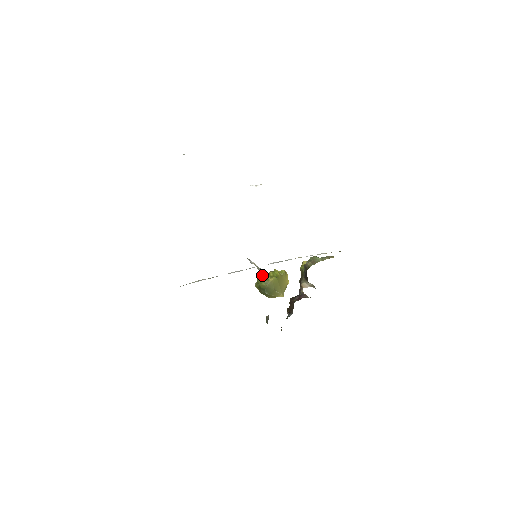
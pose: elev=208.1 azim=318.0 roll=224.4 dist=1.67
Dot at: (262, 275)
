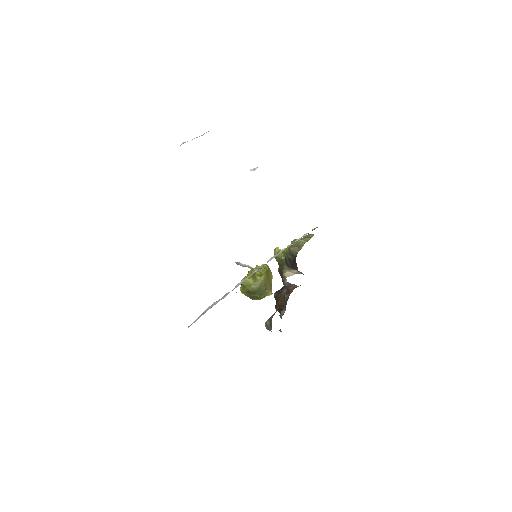
Dot at: (246, 277)
